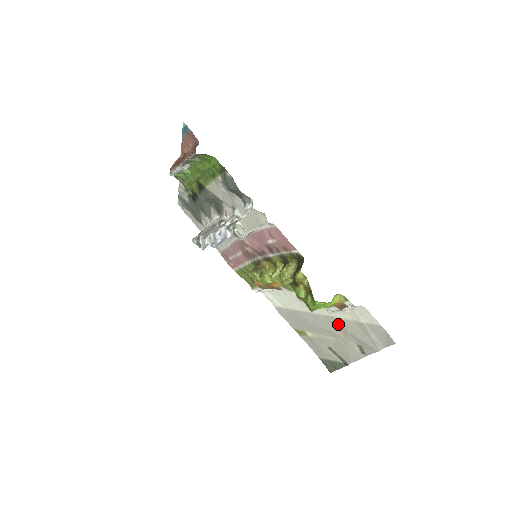
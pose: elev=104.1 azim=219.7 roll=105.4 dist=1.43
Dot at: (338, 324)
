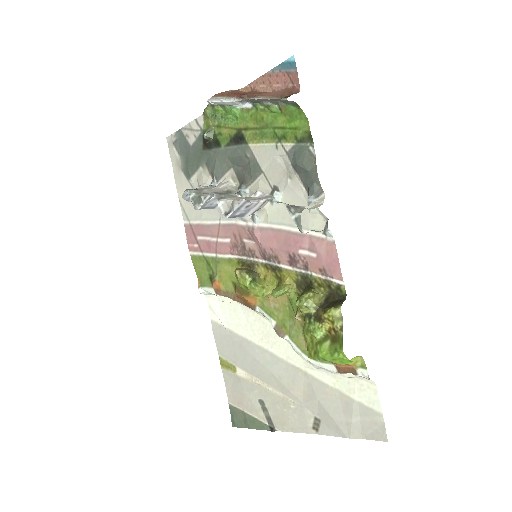
Dot at: (307, 383)
